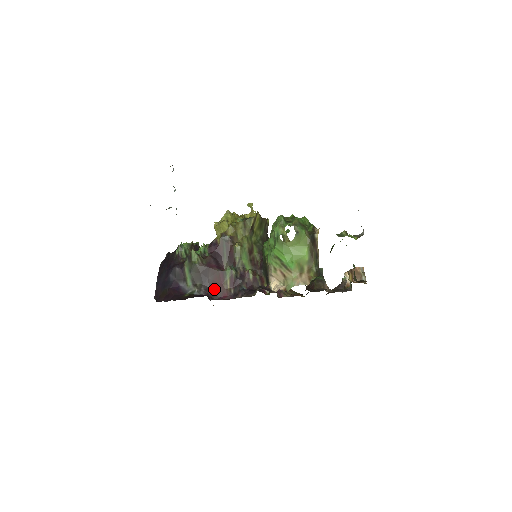
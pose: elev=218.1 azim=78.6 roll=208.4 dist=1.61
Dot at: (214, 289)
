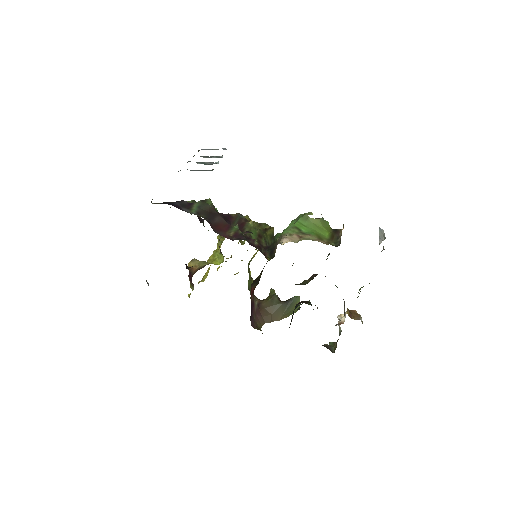
Dot at: (216, 227)
